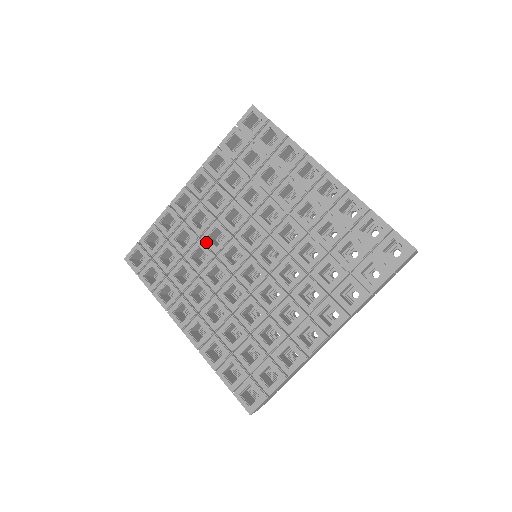
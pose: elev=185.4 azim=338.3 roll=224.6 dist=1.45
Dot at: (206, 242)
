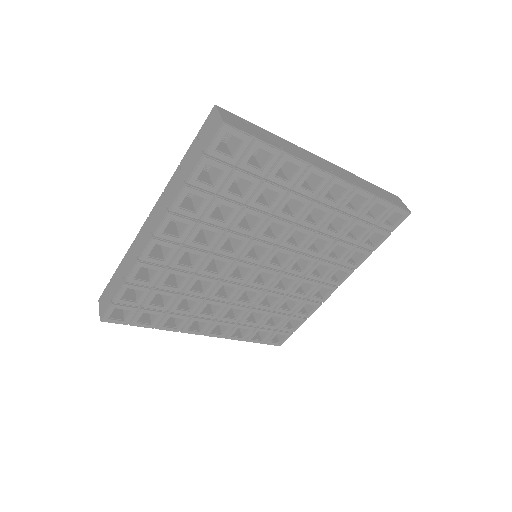
Dot at: (205, 274)
